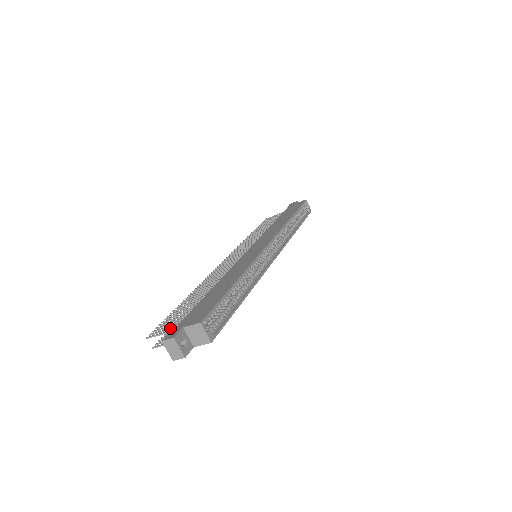
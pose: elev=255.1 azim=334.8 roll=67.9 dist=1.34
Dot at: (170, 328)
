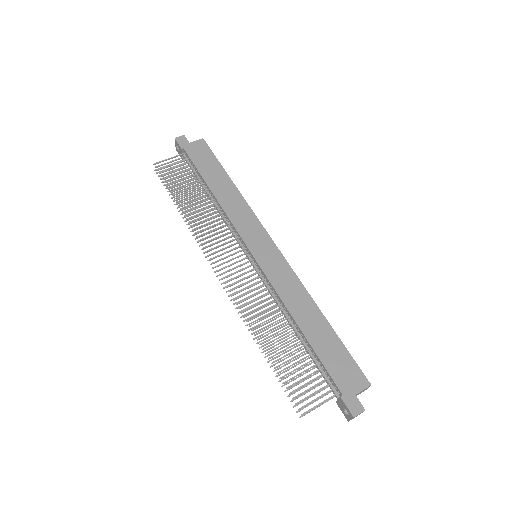
Dot at: occluded
